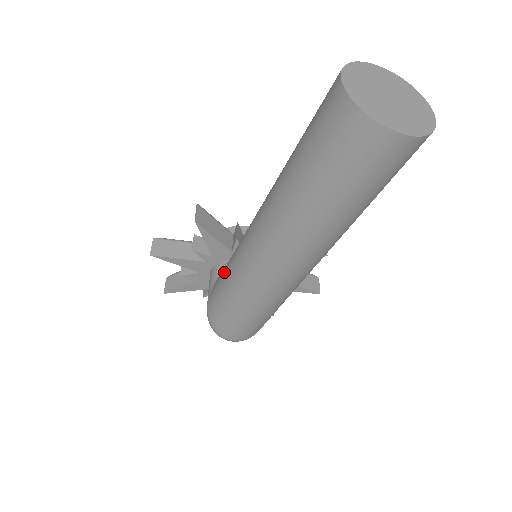
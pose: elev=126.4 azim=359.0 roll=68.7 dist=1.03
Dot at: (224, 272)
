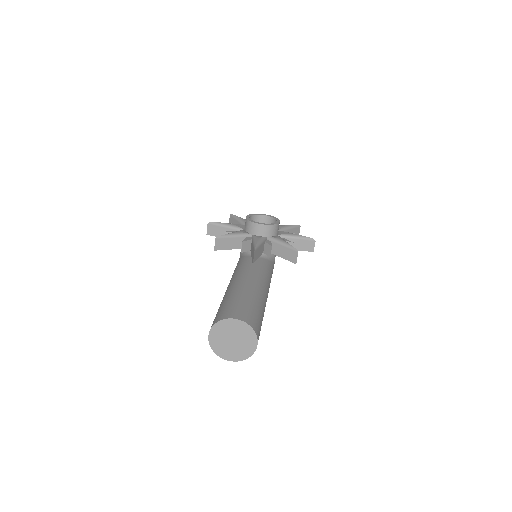
Dot at: occluded
